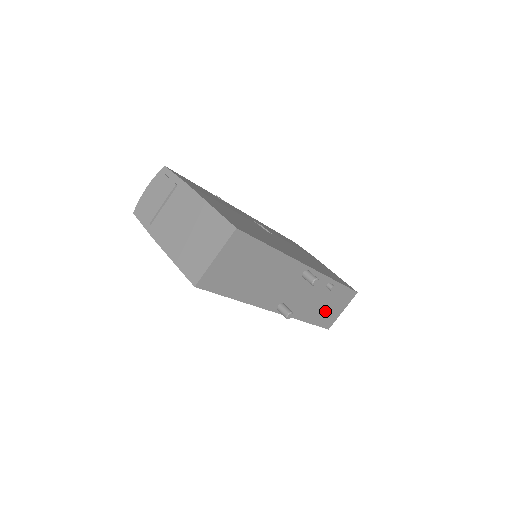
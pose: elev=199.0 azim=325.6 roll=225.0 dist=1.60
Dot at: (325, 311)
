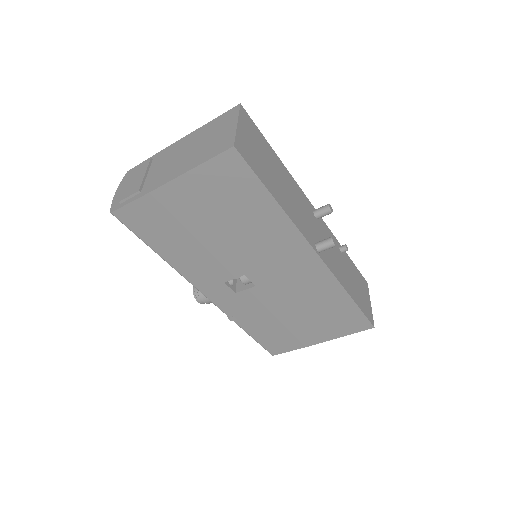
Dot at: (357, 291)
